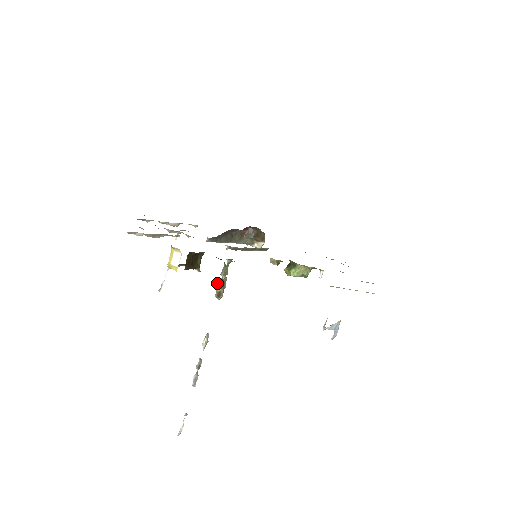
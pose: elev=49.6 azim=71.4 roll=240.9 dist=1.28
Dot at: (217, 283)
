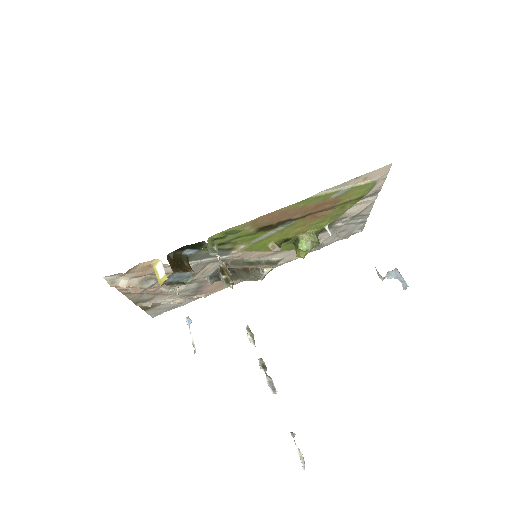
Dot at: occluded
